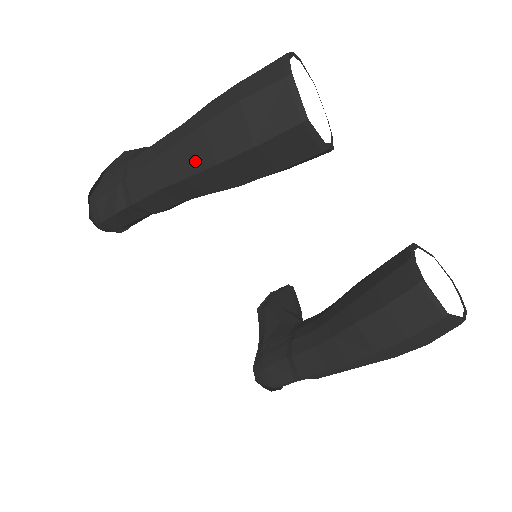
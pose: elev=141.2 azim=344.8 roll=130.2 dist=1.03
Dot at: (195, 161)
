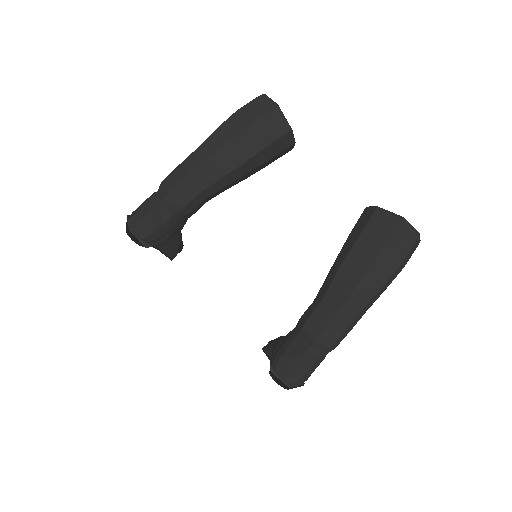
Dot at: (213, 147)
